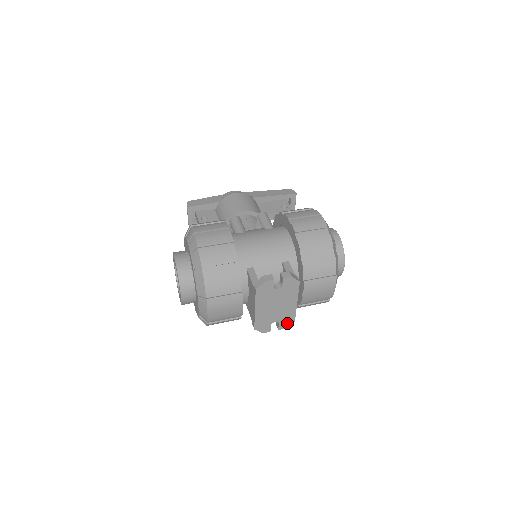
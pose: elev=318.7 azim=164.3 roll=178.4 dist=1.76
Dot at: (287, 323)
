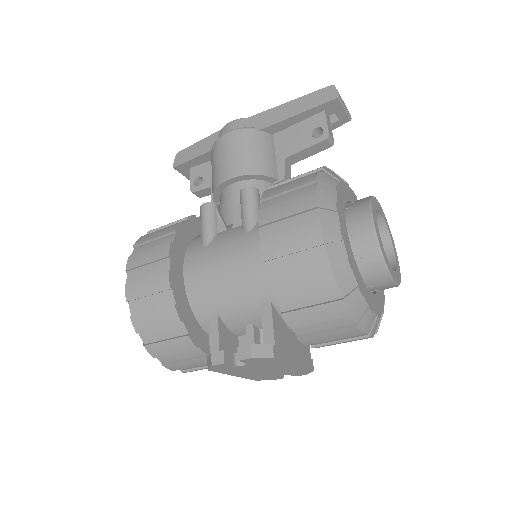
Dot at: (303, 372)
